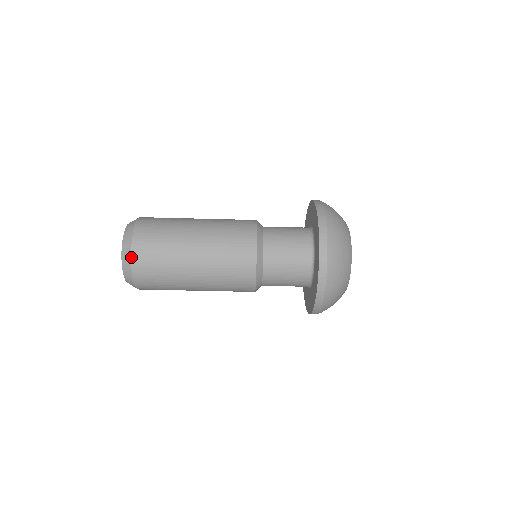
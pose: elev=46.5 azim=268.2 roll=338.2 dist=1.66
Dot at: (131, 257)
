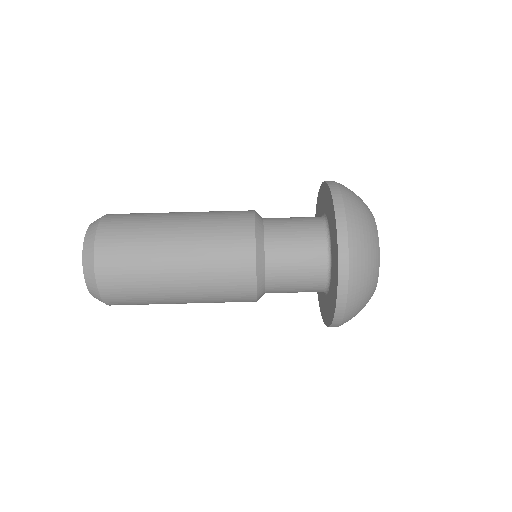
Dot at: (105, 215)
